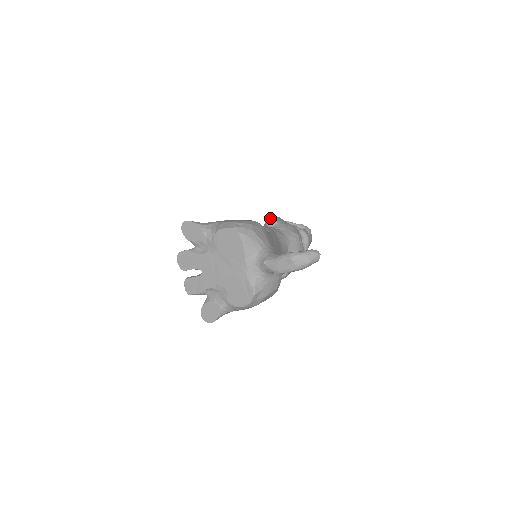
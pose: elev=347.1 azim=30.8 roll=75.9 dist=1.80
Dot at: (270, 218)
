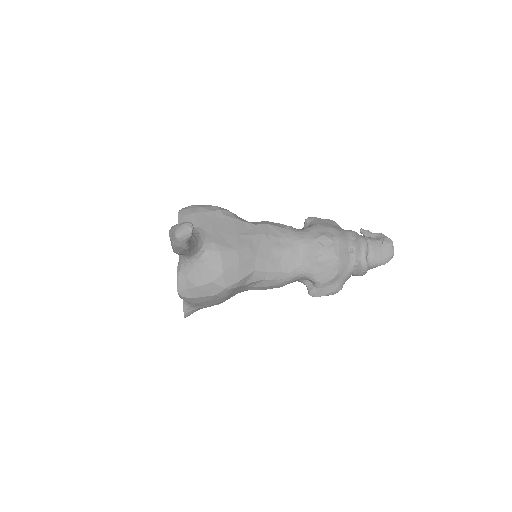
Dot at: (308, 218)
